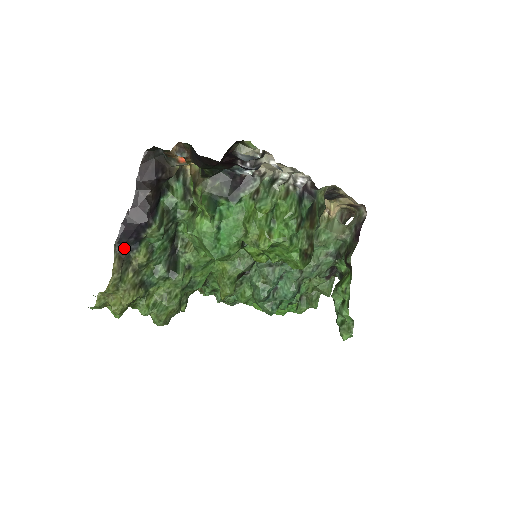
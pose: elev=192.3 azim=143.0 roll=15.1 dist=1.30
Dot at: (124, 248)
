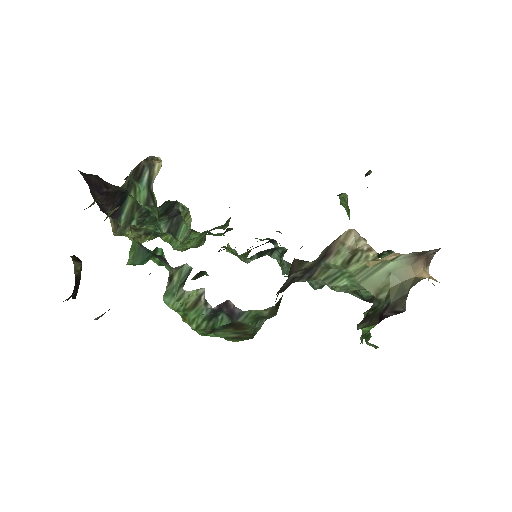
Dot at: occluded
